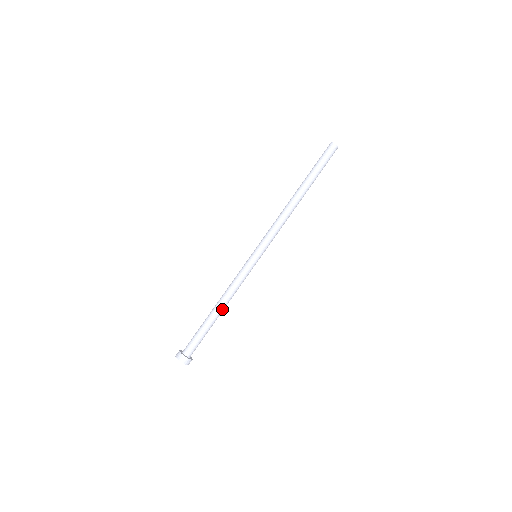
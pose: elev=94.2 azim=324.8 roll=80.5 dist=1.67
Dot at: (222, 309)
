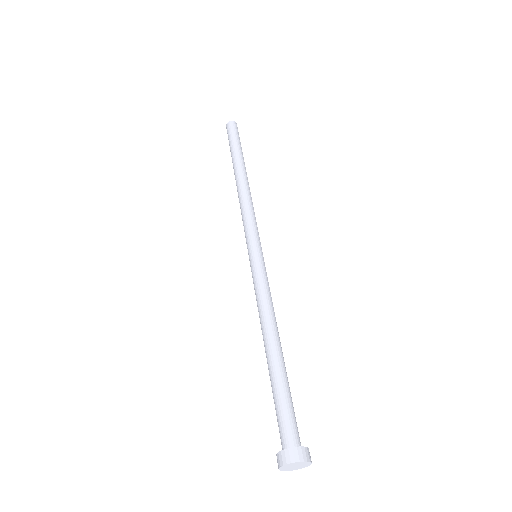
Dot at: (273, 340)
